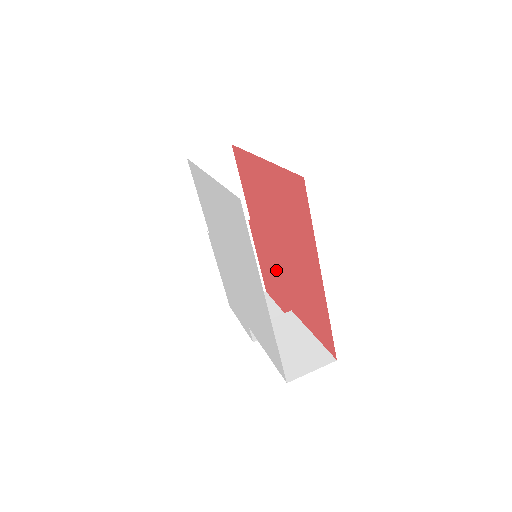
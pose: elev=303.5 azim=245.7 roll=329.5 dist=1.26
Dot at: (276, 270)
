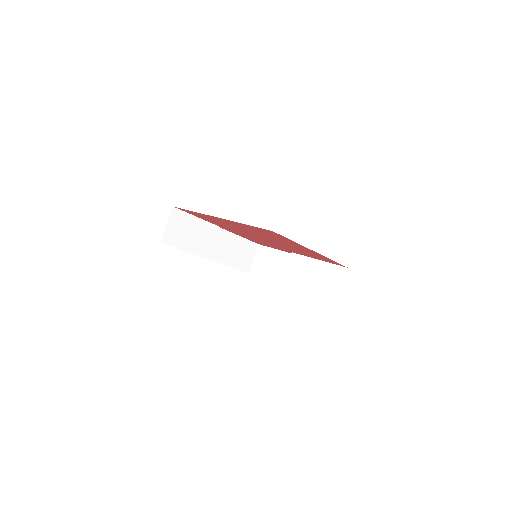
Dot at: (265, 242)
